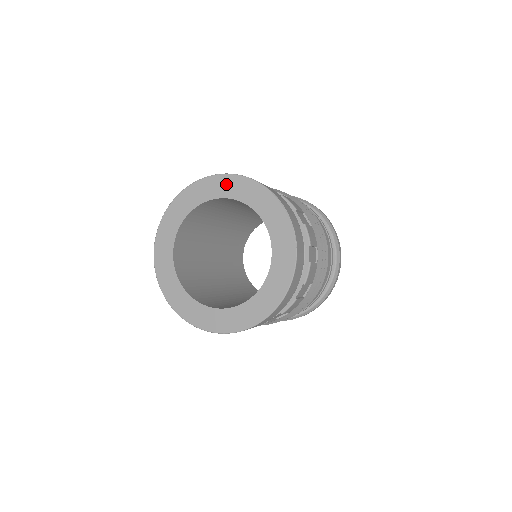
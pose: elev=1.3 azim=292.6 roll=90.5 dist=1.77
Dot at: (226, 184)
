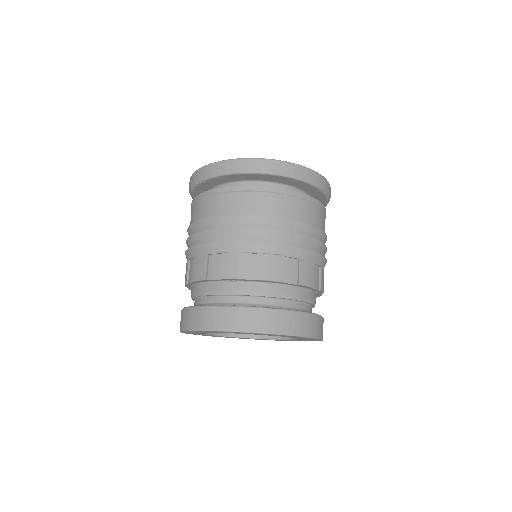
Dot at: occluded
